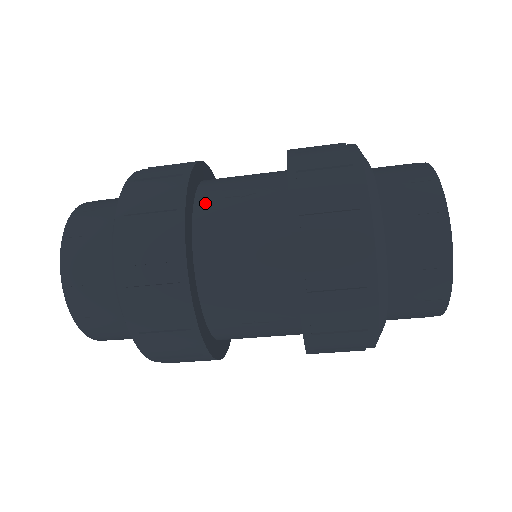
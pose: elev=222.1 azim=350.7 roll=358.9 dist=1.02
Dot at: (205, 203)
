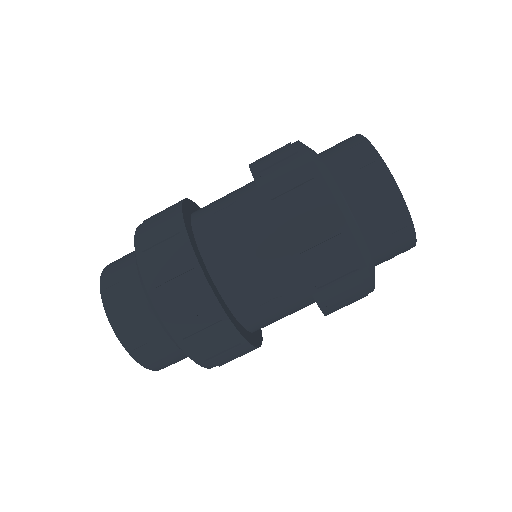
Dot at: (200, 223)
